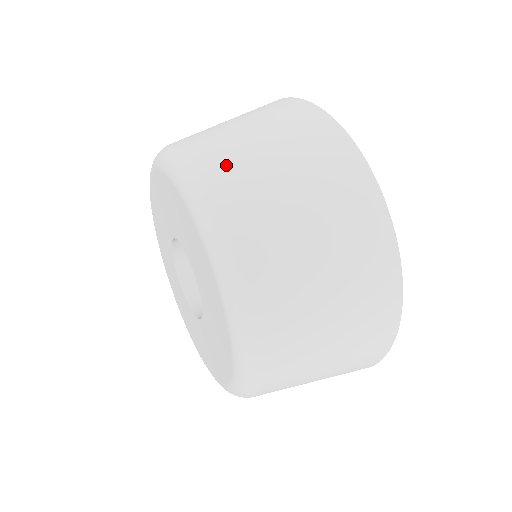
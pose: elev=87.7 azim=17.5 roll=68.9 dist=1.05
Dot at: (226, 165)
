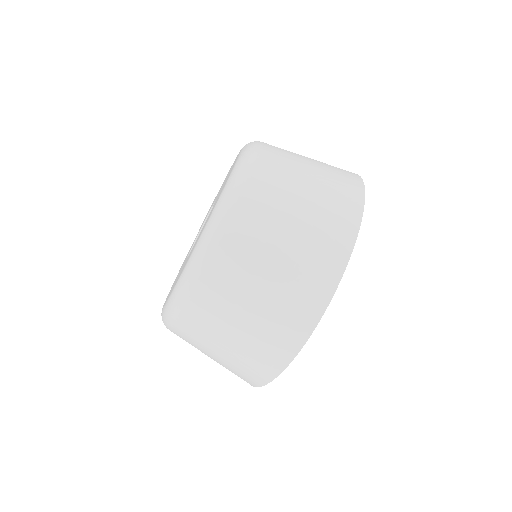
Dot at: (269, 179)
